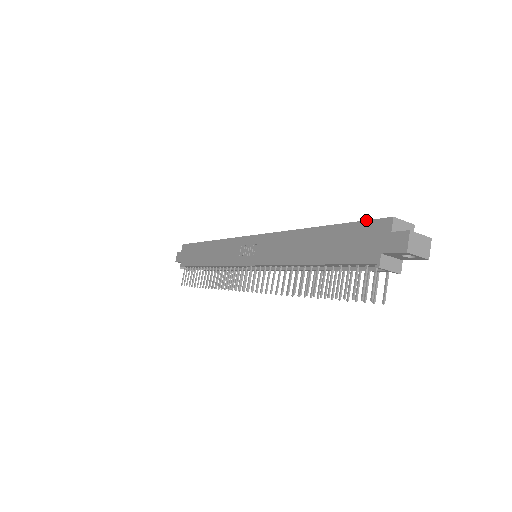
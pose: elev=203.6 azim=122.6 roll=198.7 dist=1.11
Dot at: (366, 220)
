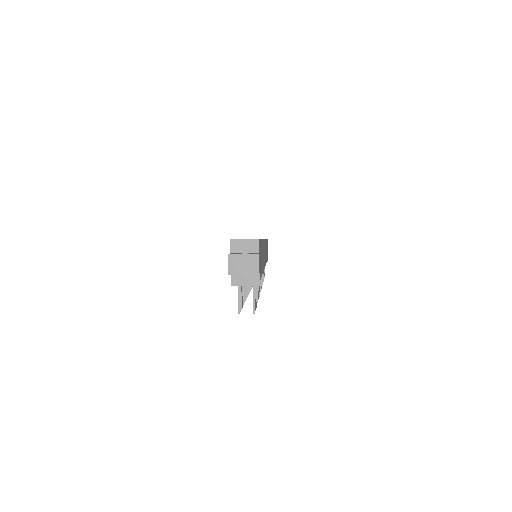
Dot at: occluded
